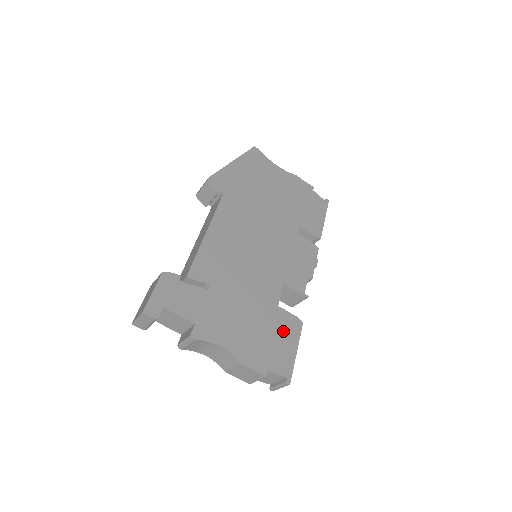
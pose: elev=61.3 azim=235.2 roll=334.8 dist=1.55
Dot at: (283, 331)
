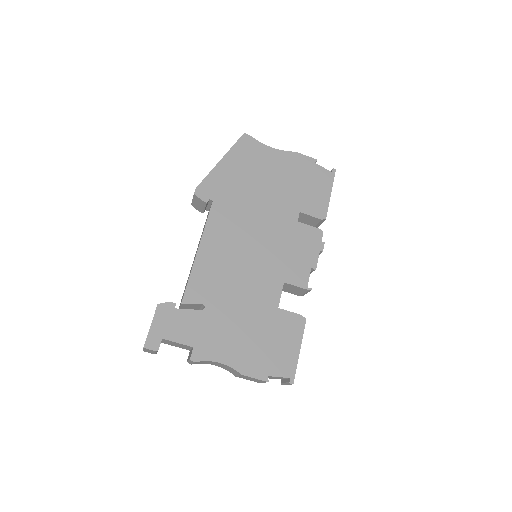
Dot at: (284, 333)
